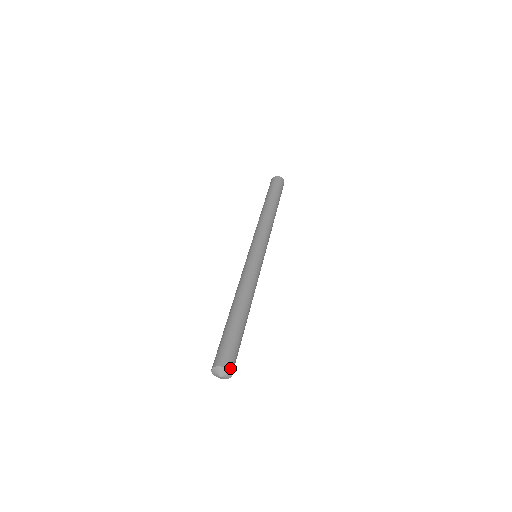
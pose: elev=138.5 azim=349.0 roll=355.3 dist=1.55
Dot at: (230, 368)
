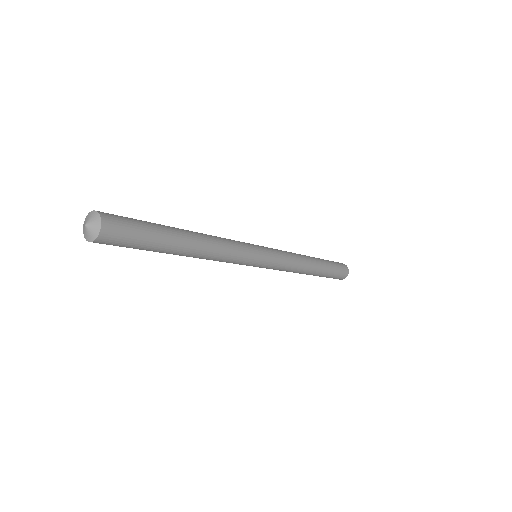
Dot at: (101, 212)
